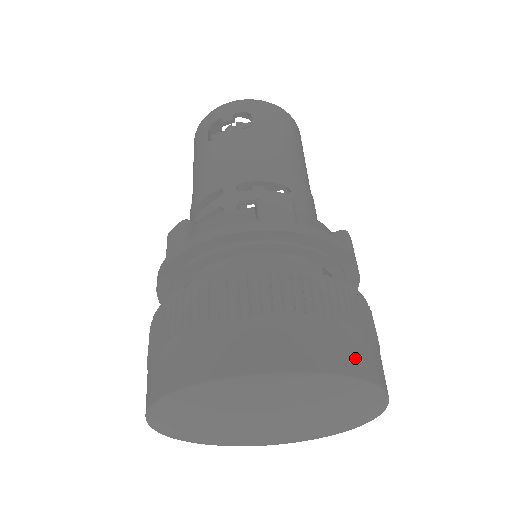
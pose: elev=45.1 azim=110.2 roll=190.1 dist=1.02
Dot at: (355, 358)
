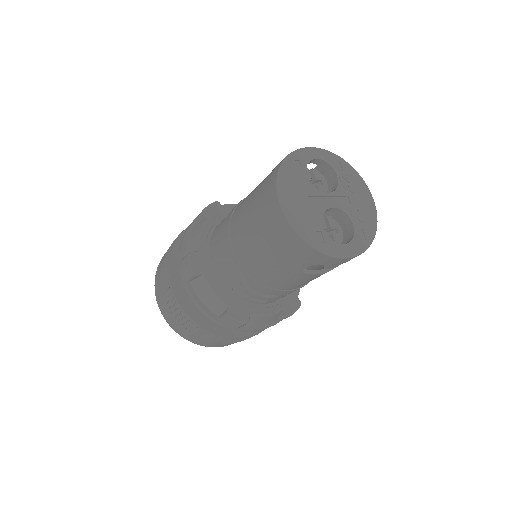
Dot at: occluded
